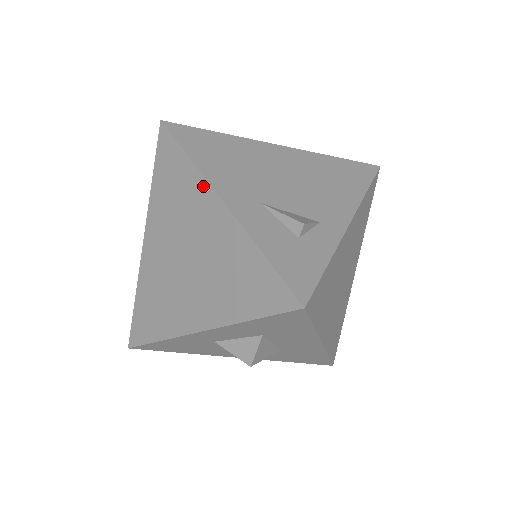
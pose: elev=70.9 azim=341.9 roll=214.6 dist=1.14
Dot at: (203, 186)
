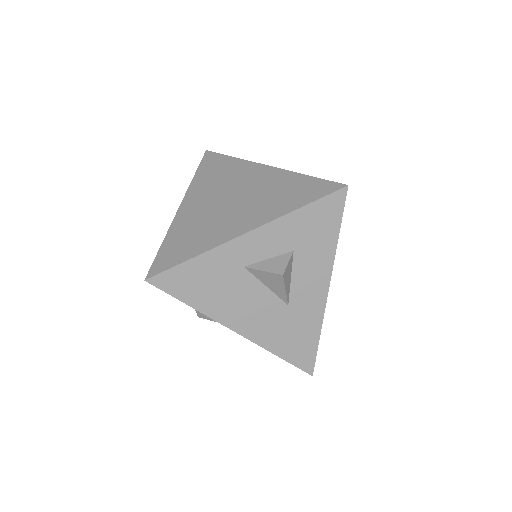
Dot at: (249, 164)
